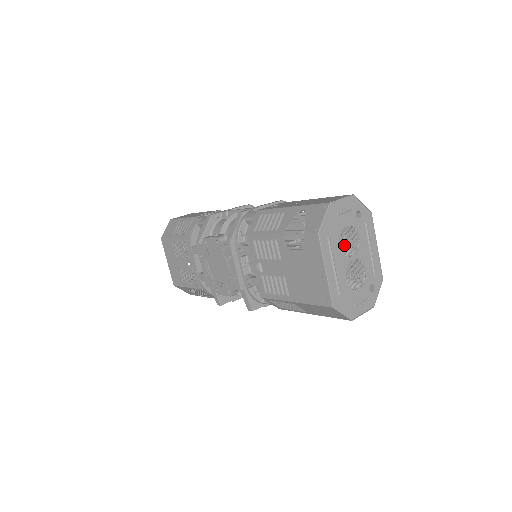
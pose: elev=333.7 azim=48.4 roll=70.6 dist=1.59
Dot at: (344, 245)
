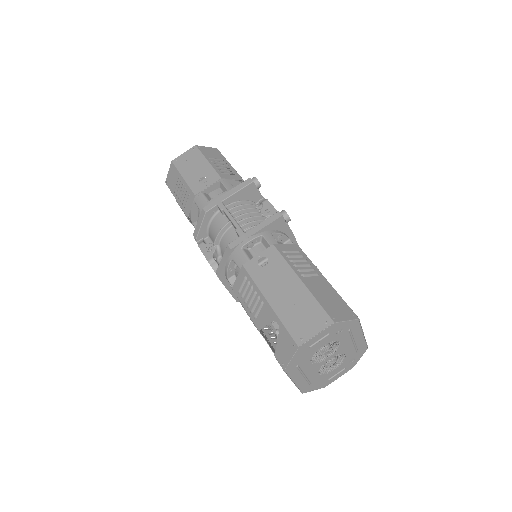
Dot at: (319, 356)
